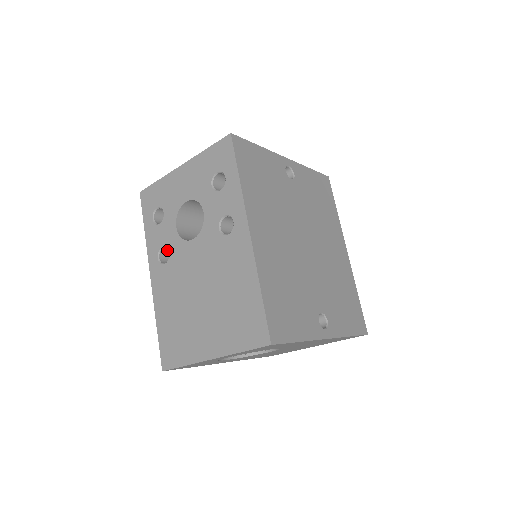
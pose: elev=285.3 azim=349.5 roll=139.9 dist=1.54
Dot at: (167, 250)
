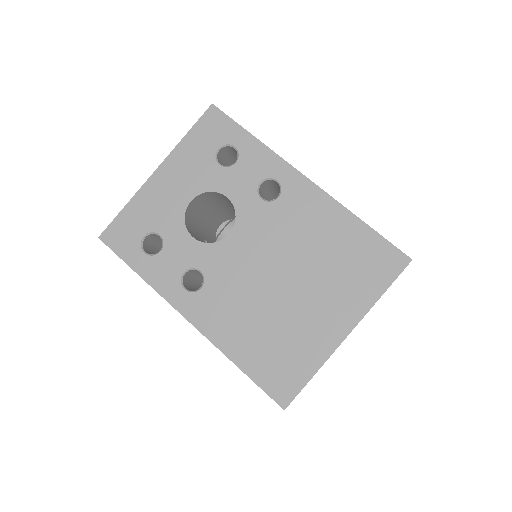
Dot at: (185, 278)
